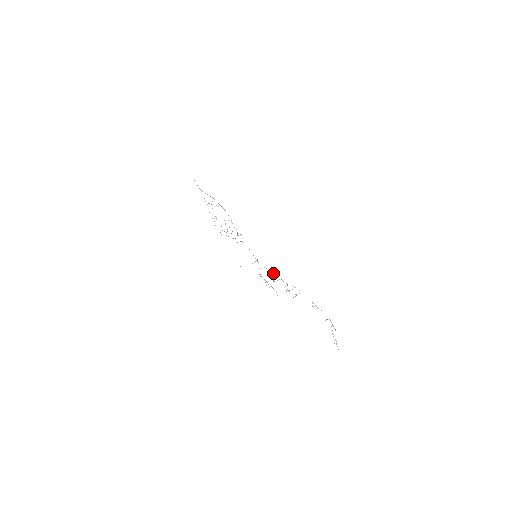
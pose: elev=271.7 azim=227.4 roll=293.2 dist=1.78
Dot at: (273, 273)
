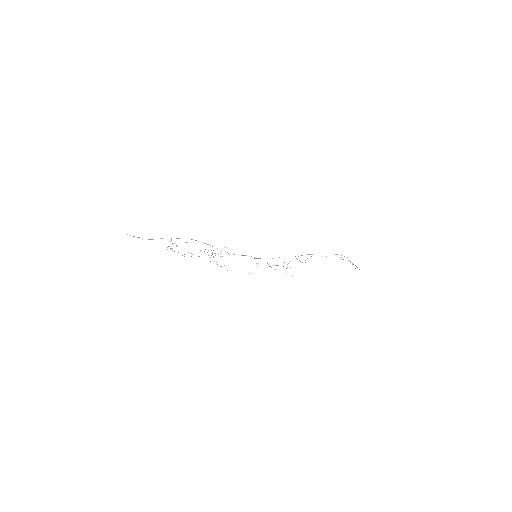
Dot at: occluded
